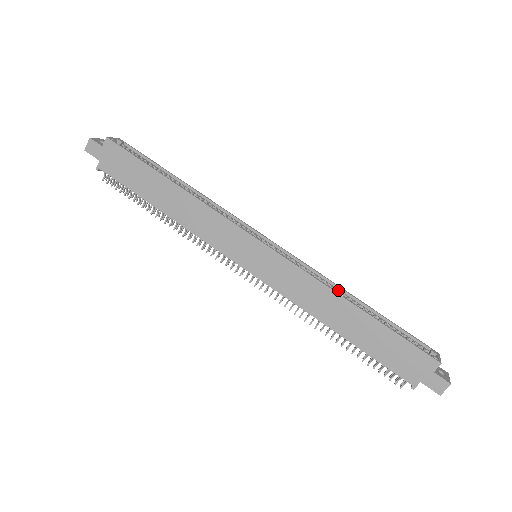
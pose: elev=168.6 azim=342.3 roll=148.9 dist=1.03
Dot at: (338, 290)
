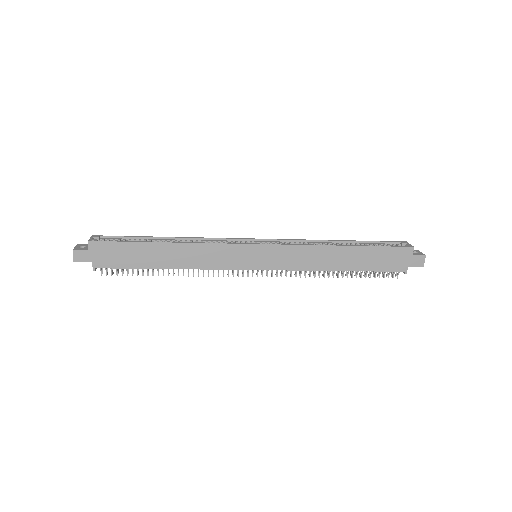
Dot at: (324, 243)
